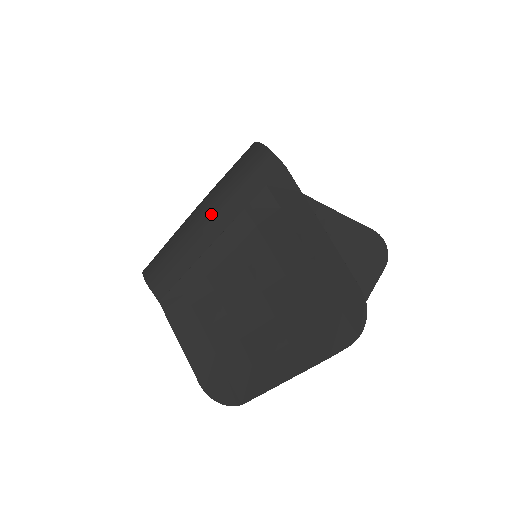
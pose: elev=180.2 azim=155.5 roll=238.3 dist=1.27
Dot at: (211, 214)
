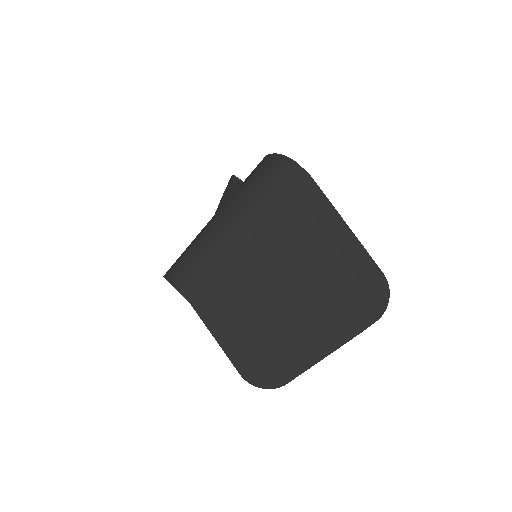
Dot at: (240, 219)
